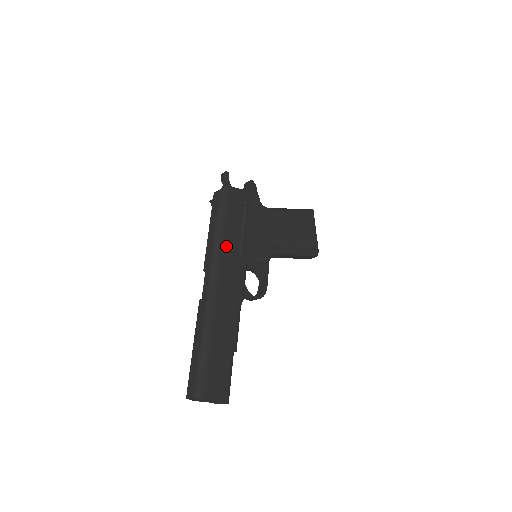
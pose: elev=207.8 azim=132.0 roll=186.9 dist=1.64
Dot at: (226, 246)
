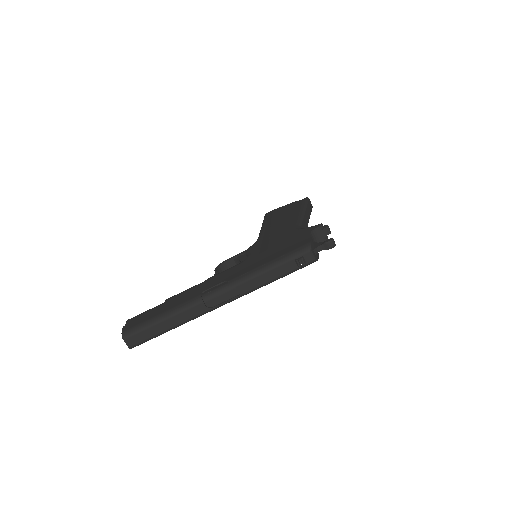
Dot at: occluded
